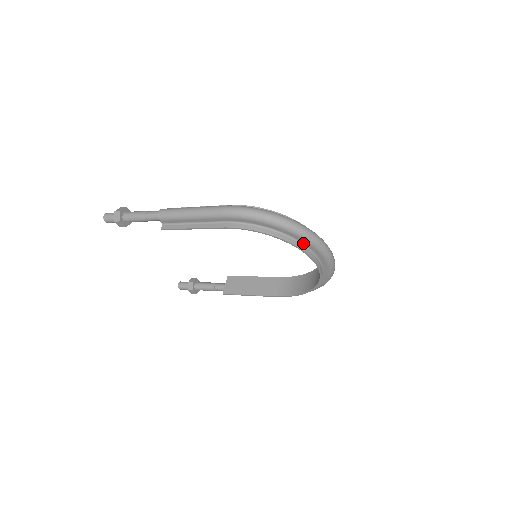
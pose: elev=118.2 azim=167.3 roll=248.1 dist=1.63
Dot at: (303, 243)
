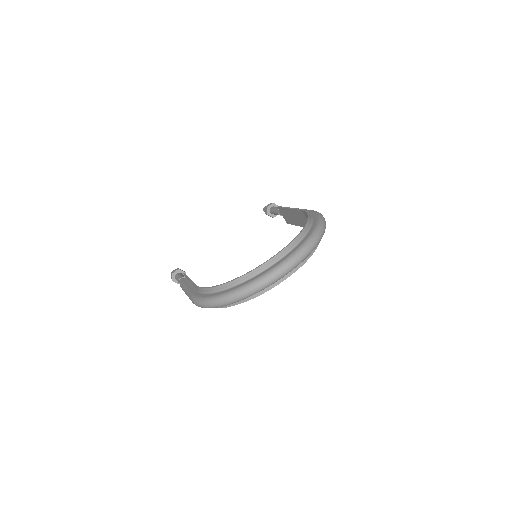
Dot at: occluded
